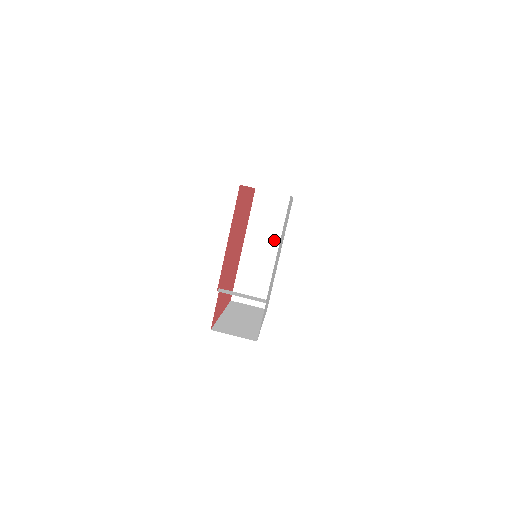
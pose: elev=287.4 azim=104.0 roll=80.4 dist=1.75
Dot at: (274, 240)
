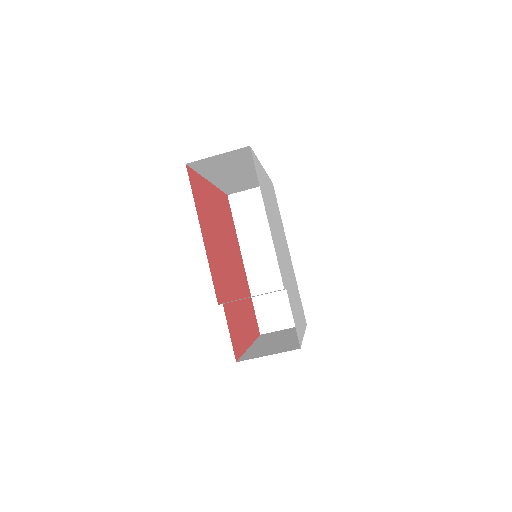
Dot at: occluded
